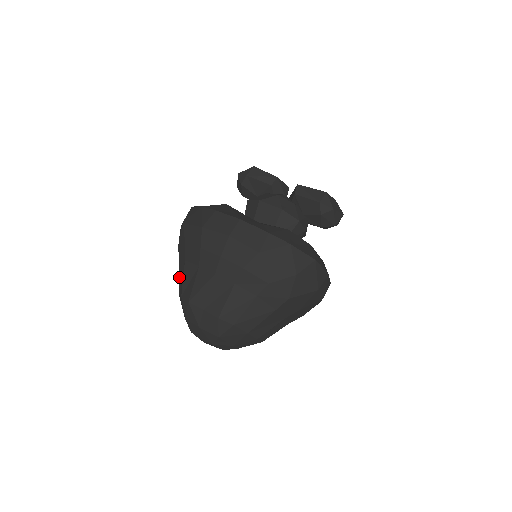
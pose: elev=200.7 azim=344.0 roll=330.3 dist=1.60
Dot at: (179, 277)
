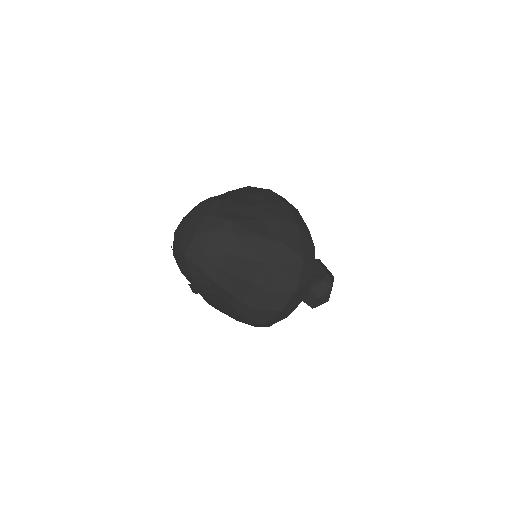
Dot at: occluded
